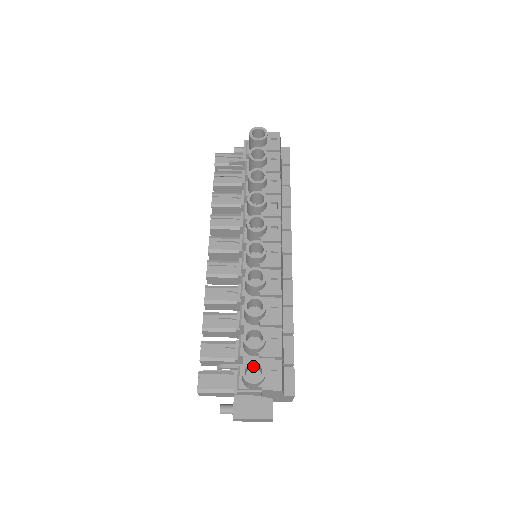
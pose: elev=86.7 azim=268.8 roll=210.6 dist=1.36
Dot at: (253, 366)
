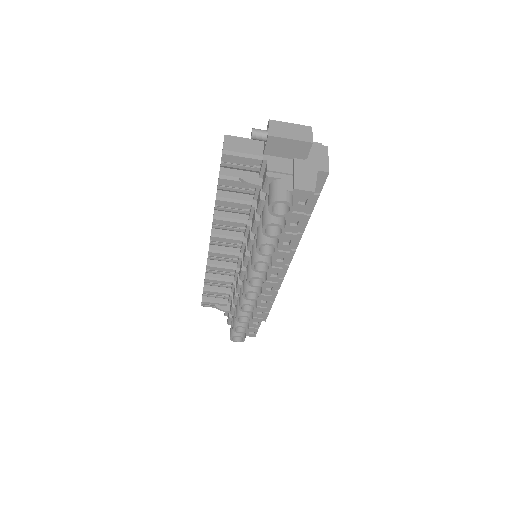
Dot at: occluded
